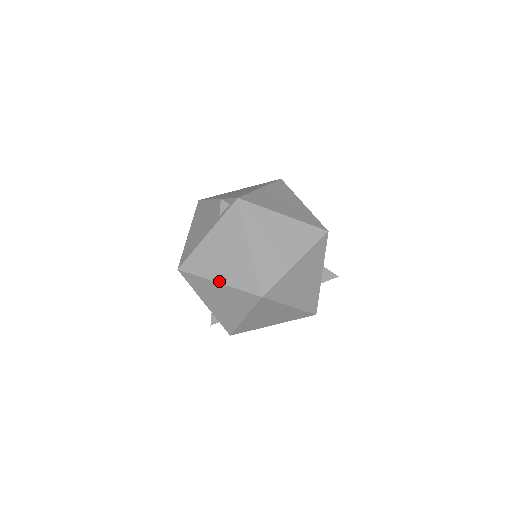
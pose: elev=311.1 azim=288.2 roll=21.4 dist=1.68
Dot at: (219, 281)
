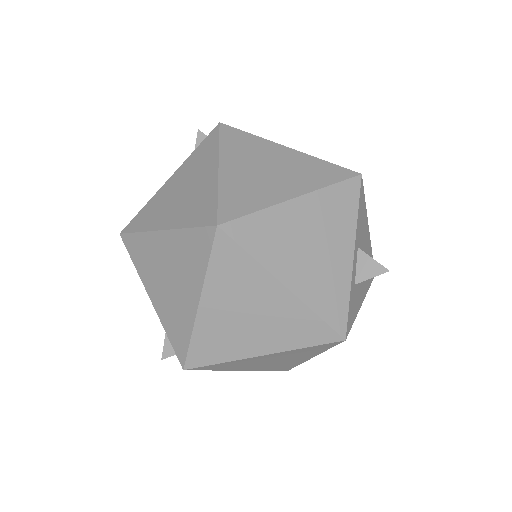
Dot at: (164, 227)
